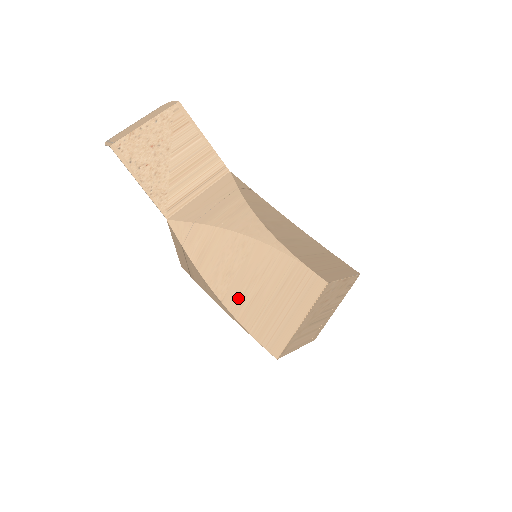
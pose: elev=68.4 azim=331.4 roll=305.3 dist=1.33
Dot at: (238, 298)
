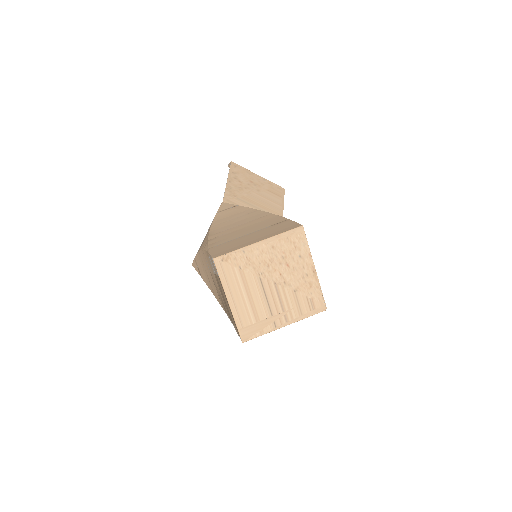
Dot at: (224, 235)
